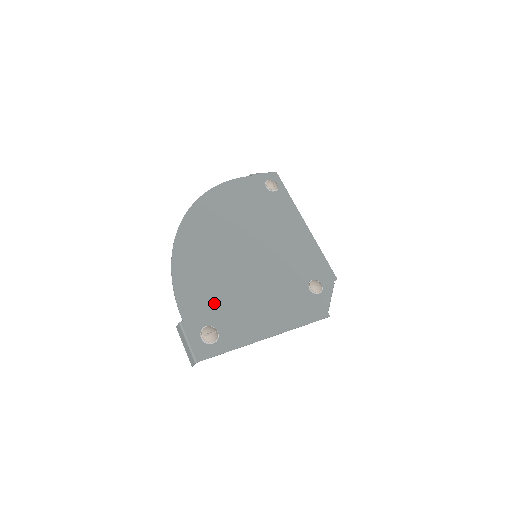
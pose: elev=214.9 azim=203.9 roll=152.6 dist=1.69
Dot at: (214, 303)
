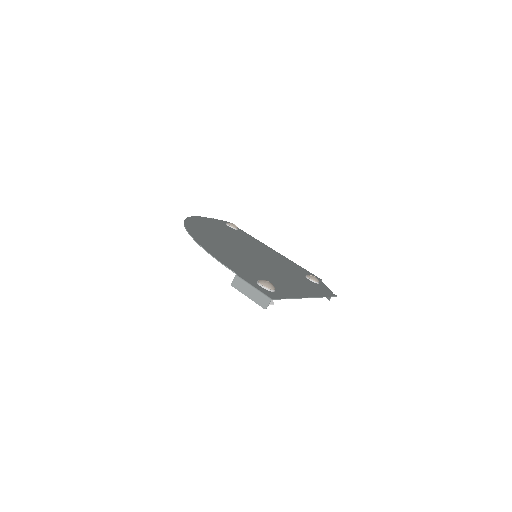
Dot at: (251, 271)
